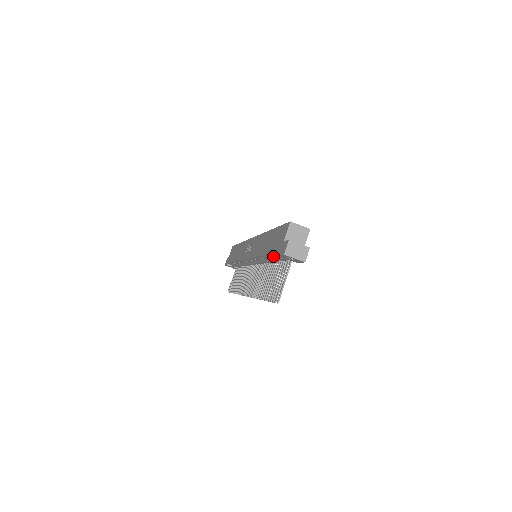
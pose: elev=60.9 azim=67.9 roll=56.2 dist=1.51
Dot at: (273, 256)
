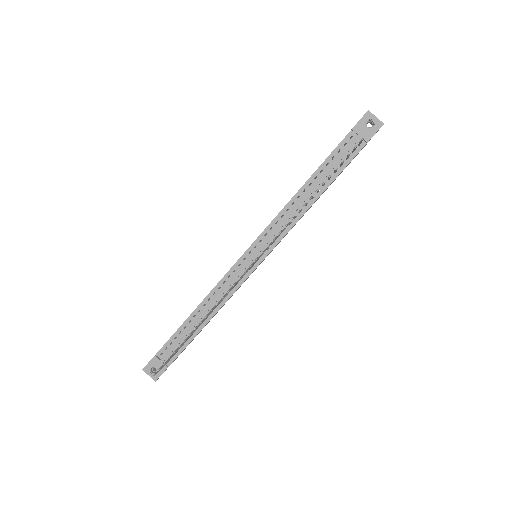
Dot at: (331, 160)
